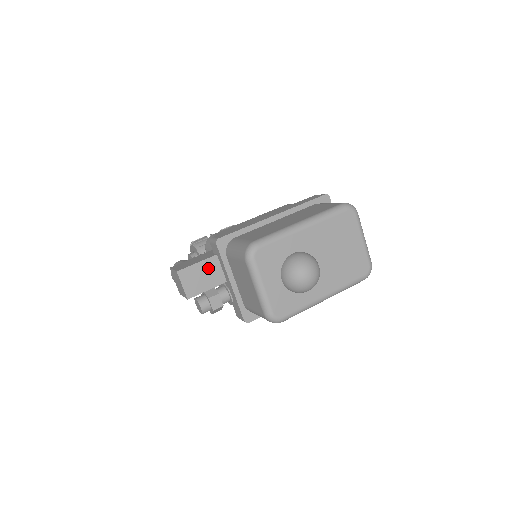
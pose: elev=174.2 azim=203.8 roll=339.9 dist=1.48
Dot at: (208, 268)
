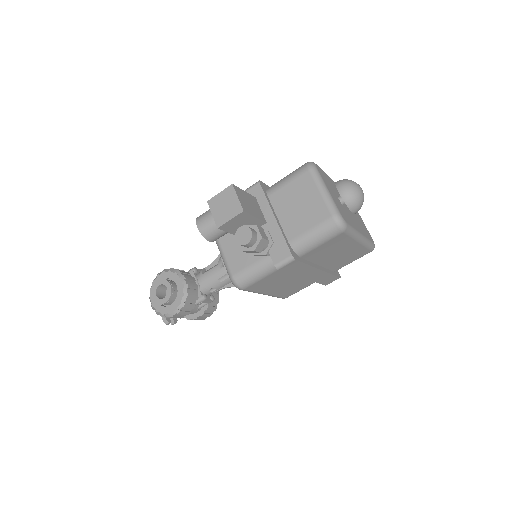
Dot at: (252, 201)
